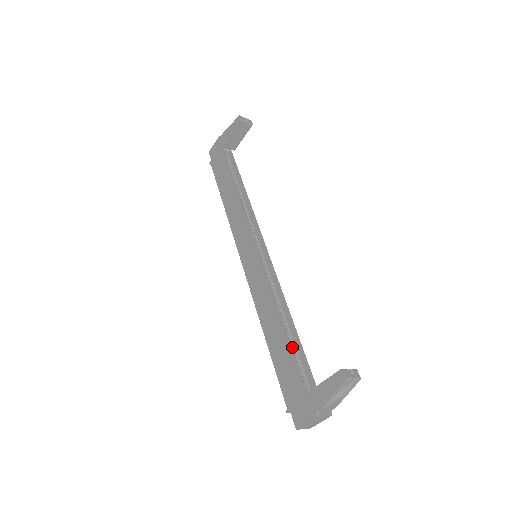
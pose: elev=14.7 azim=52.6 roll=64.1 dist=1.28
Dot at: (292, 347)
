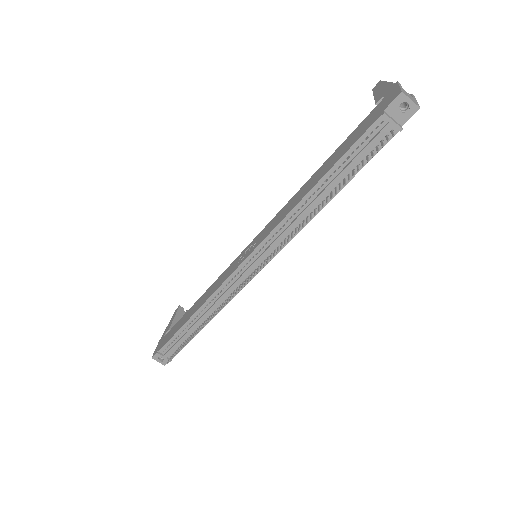
Dot at: occluded
